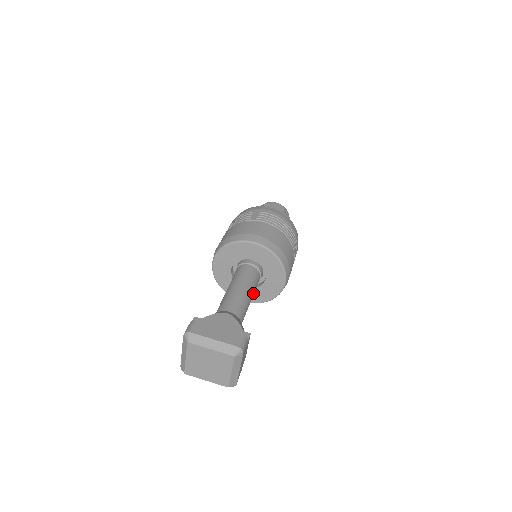
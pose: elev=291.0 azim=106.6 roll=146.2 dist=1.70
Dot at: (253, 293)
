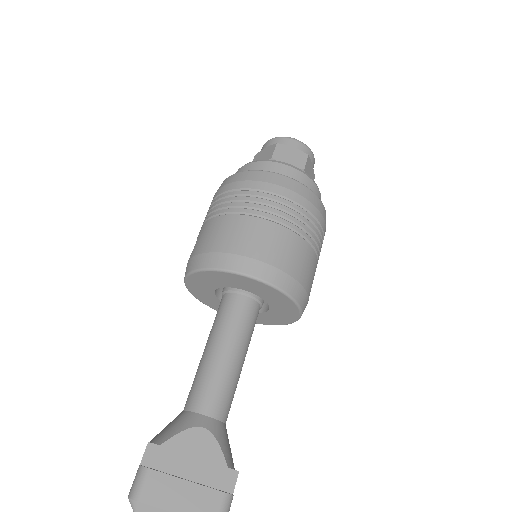
Dot at: (247, 348)
